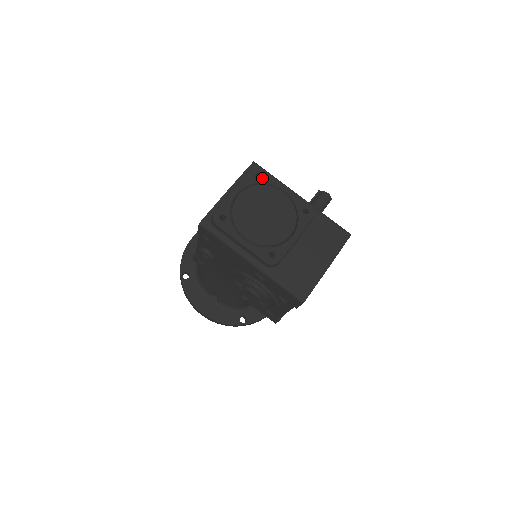
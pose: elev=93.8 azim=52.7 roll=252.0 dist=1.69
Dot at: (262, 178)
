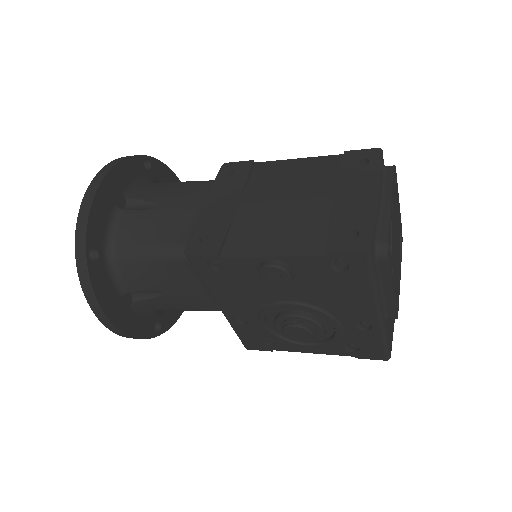
Dot at: (396, 184)
